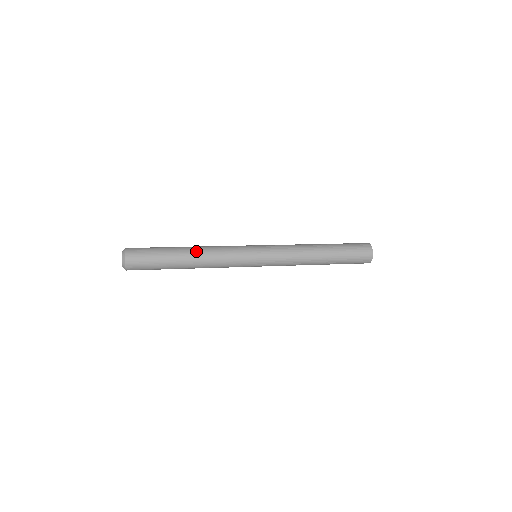
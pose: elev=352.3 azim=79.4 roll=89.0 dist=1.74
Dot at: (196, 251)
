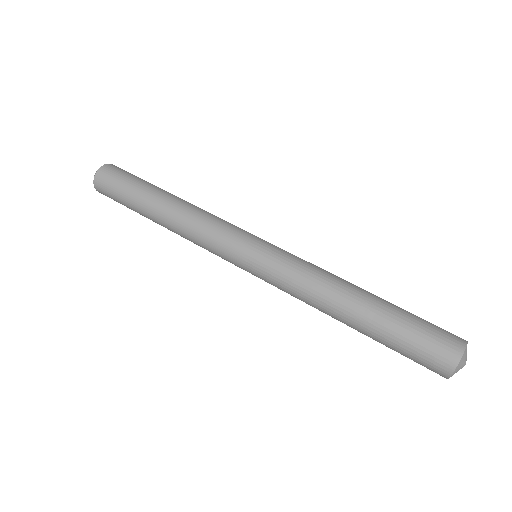
Dot at: (173, 207)
